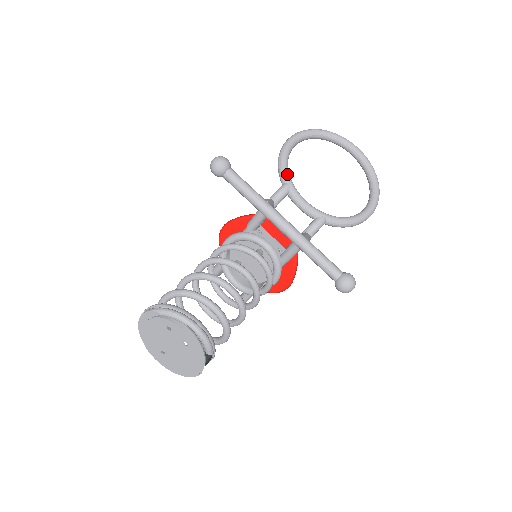
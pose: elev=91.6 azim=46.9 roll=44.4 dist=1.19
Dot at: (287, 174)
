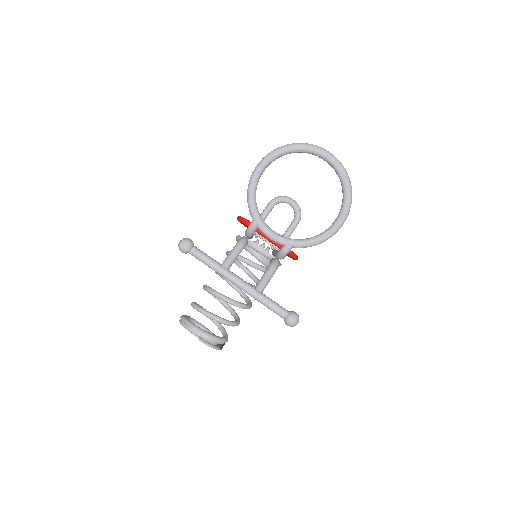
Dot at: (254, 212)
